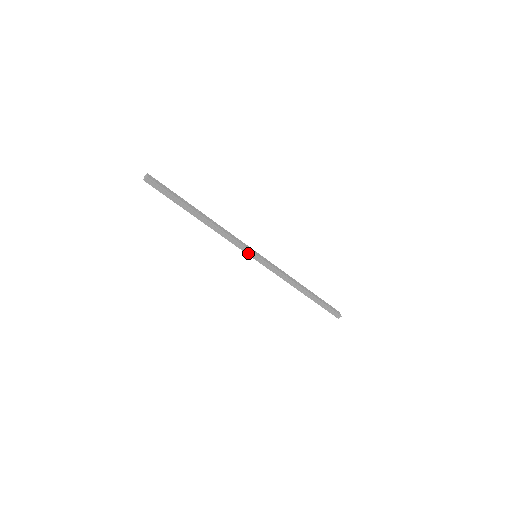
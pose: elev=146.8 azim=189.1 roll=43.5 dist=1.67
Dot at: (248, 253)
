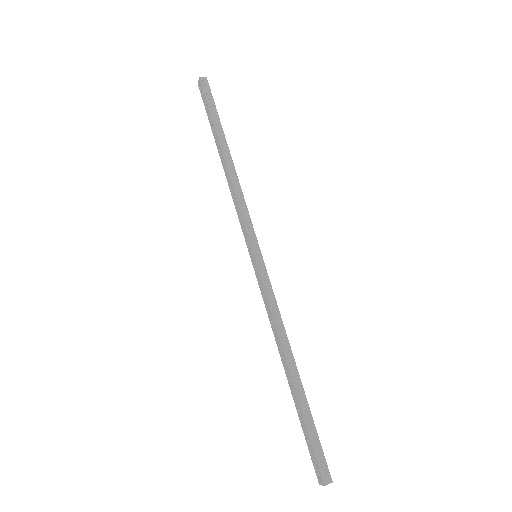
Dot at: (251, 239)
